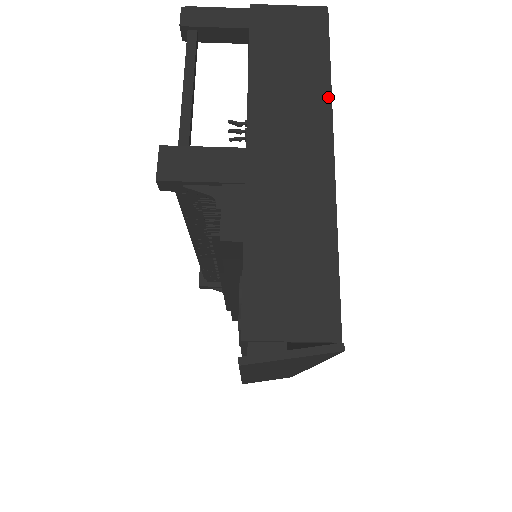
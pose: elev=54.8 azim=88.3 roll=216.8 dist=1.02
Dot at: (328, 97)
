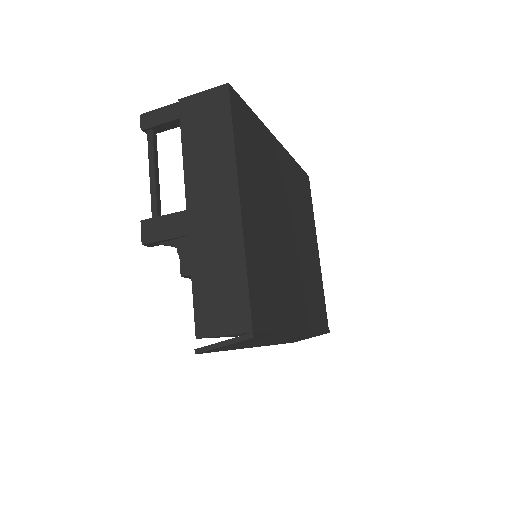
Dot at: (233, 158)
